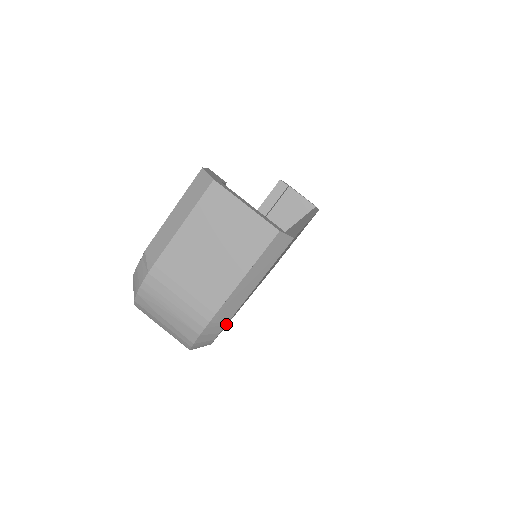
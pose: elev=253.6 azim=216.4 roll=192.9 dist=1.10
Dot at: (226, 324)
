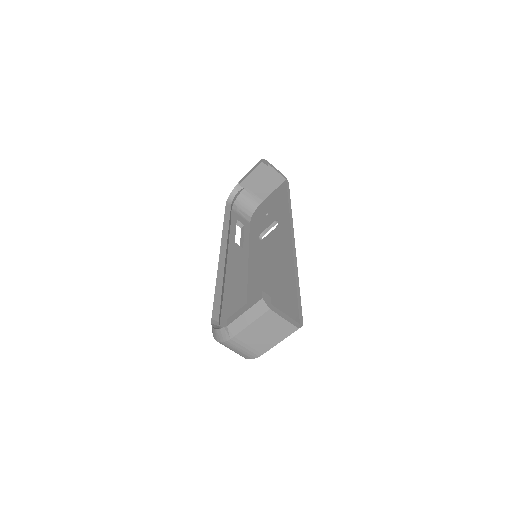
Dot at: occluded
